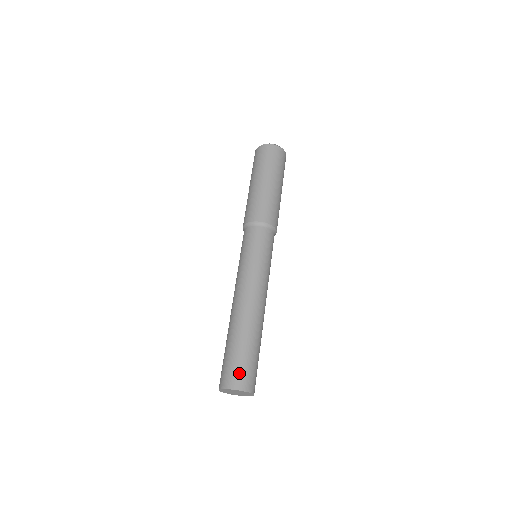
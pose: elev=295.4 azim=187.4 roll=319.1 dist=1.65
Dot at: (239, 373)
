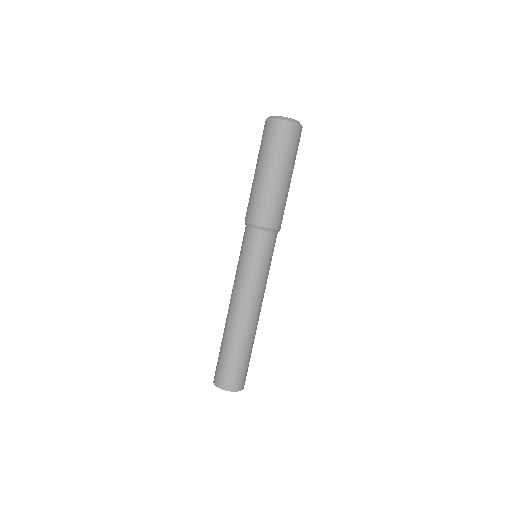
Dot at: (242, 378)
